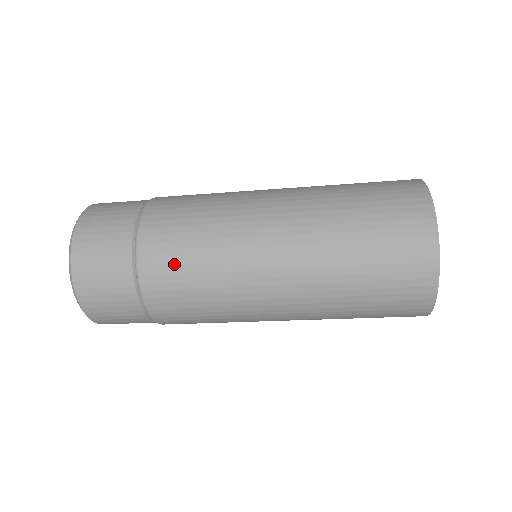
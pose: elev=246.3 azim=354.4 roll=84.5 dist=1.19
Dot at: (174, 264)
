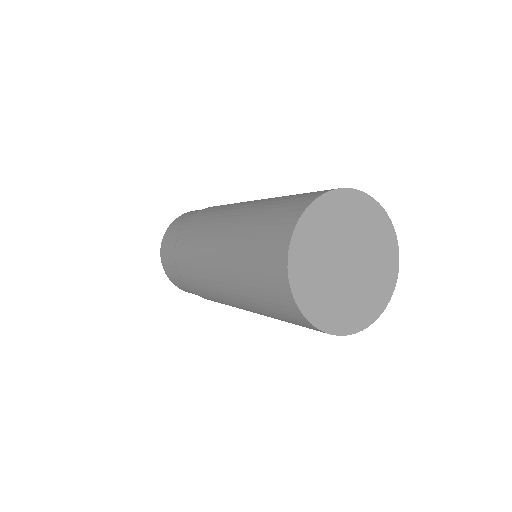
Dot at: (215, 207)
